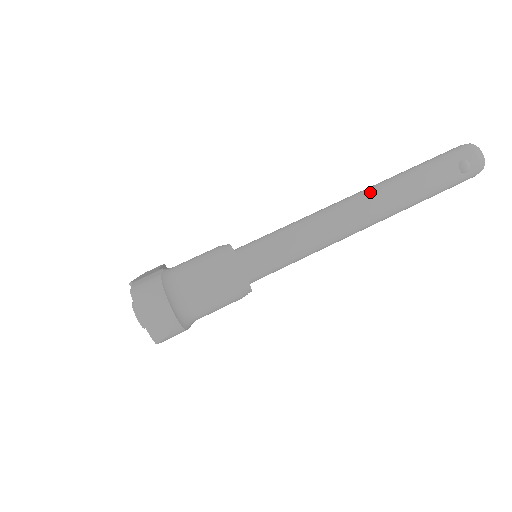
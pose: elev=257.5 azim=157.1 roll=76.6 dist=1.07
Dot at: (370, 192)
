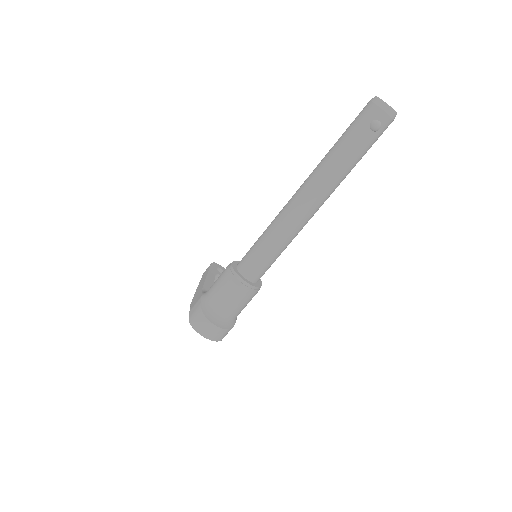
Dot at: (308, 185)
